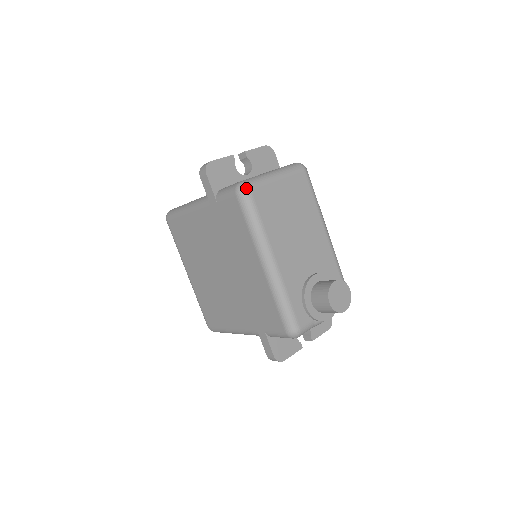
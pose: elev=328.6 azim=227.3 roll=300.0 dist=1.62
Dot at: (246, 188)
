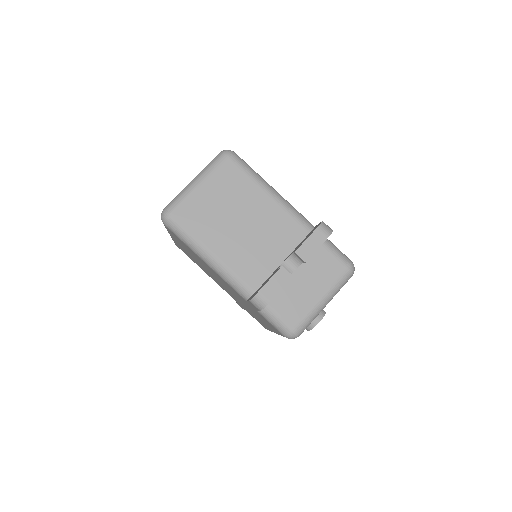
Dot at: occluded
